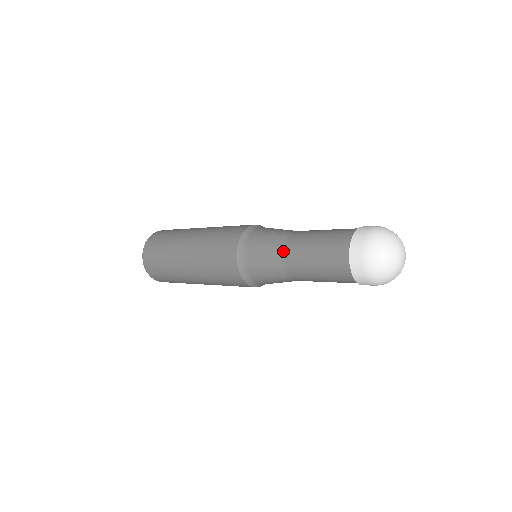
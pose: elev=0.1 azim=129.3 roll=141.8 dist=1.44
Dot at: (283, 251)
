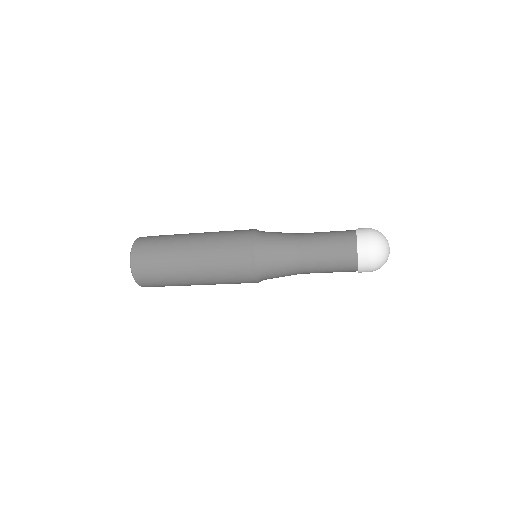
Dot at: (297, 234)
